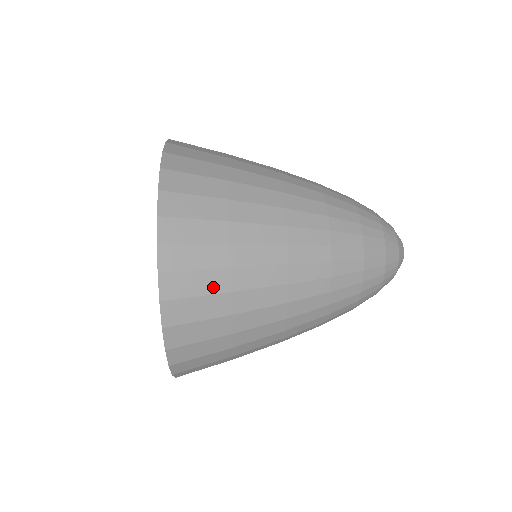
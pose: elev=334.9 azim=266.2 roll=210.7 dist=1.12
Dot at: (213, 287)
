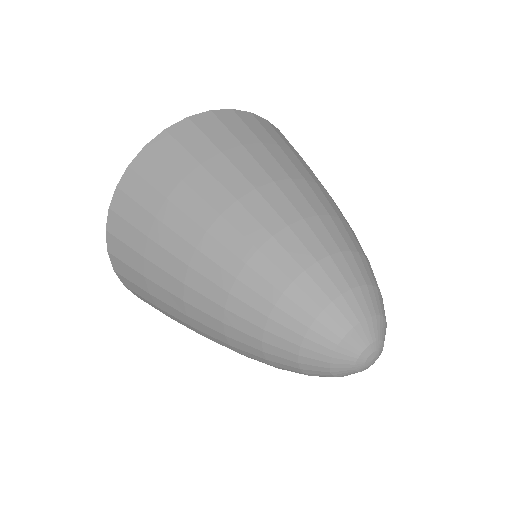
Dot at: (135, 244)
